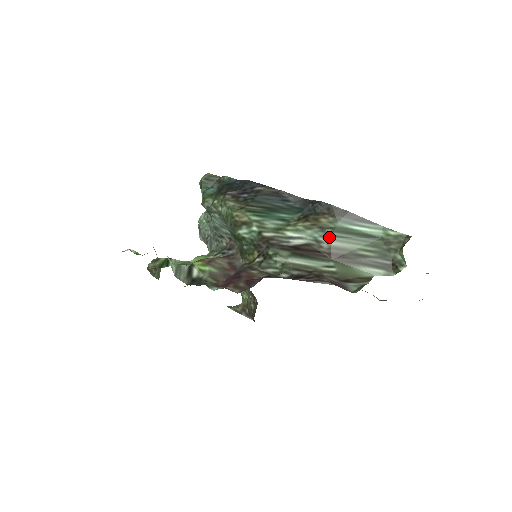
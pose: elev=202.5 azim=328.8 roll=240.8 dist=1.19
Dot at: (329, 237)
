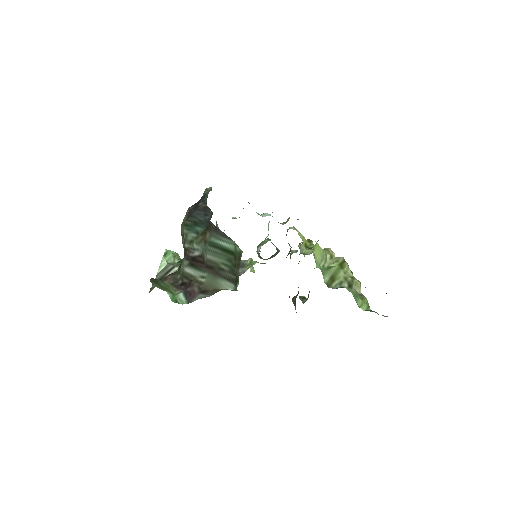
Dot at: (206, 250)
